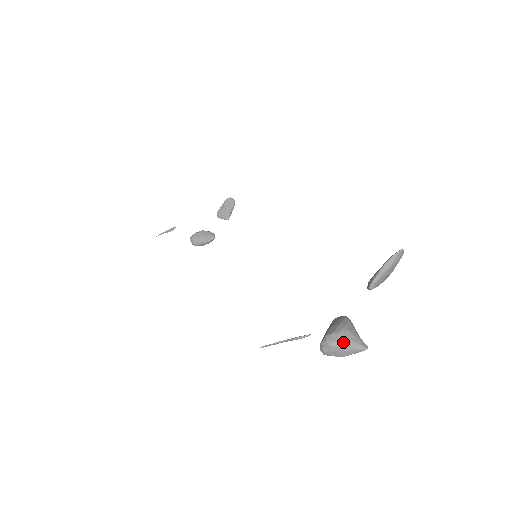
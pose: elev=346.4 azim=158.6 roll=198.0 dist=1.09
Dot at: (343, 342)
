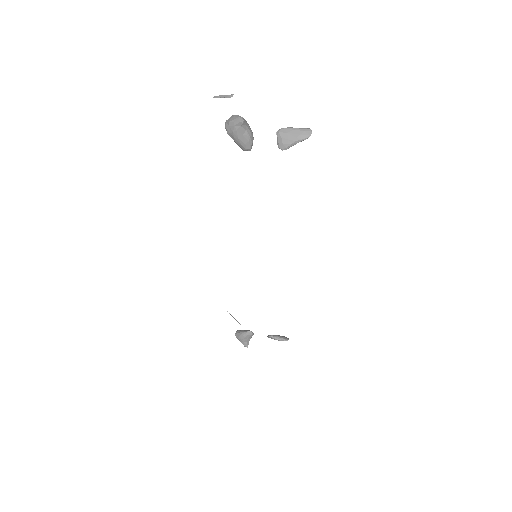
Dot at: occluded
